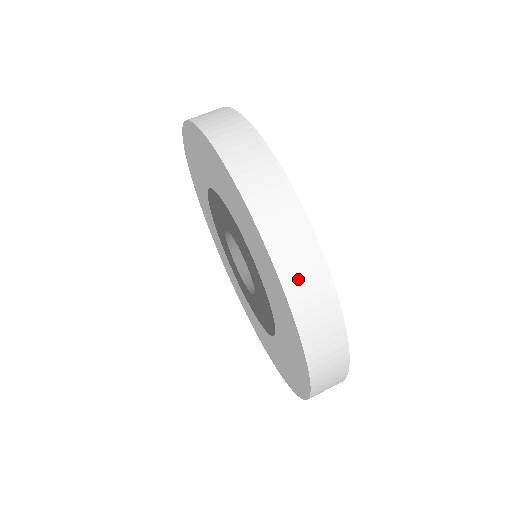
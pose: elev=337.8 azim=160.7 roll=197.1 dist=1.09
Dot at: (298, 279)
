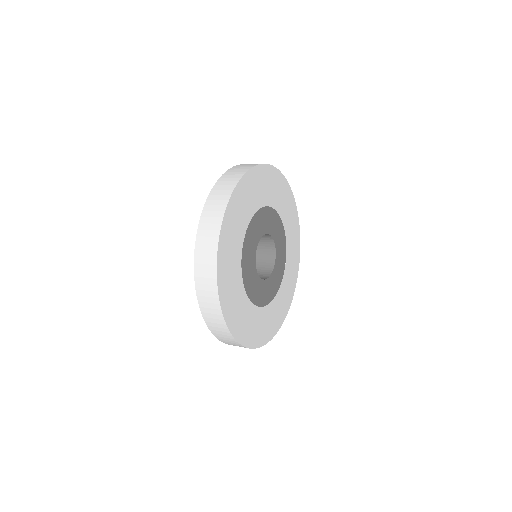
Dot at: (221, 187)
